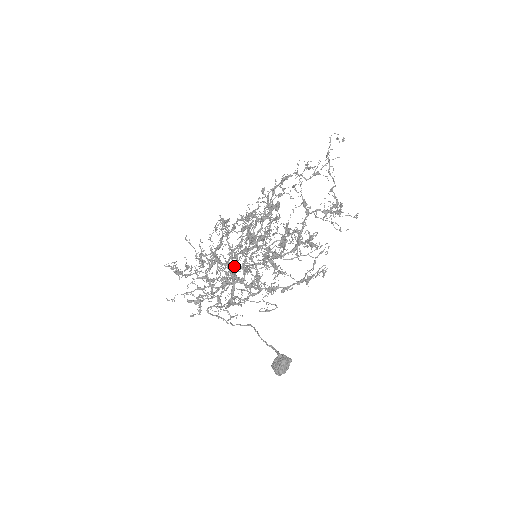
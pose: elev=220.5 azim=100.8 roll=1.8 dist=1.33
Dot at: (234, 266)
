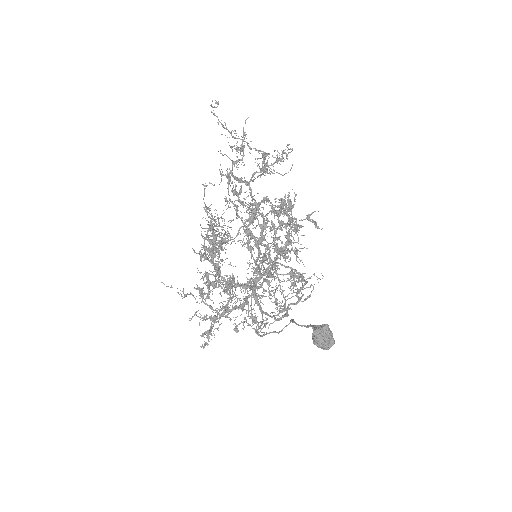
Dot at: occluded
